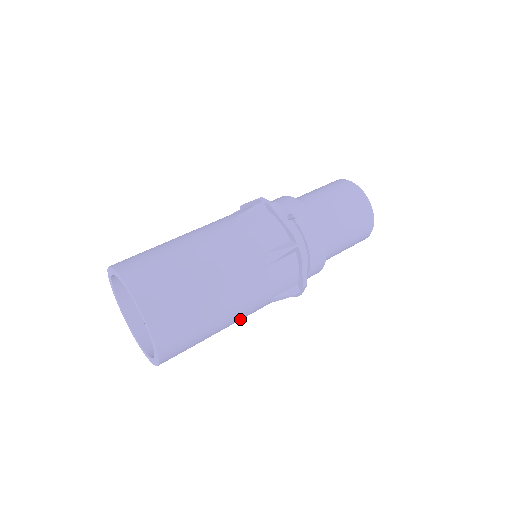
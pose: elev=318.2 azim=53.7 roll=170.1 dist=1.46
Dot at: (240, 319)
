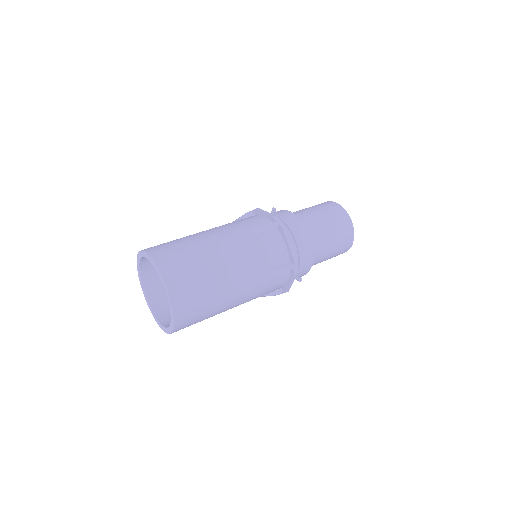
Dot at: (244, 288)
